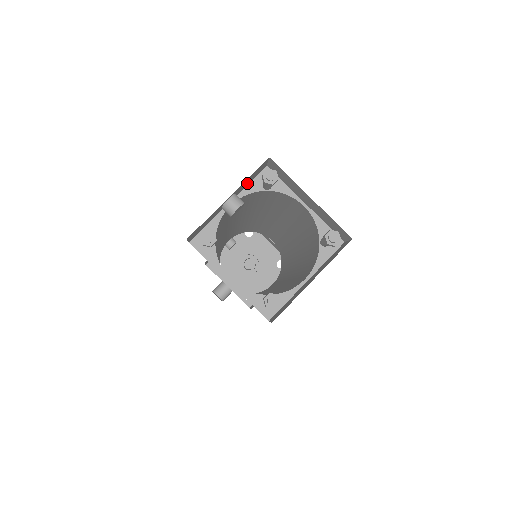
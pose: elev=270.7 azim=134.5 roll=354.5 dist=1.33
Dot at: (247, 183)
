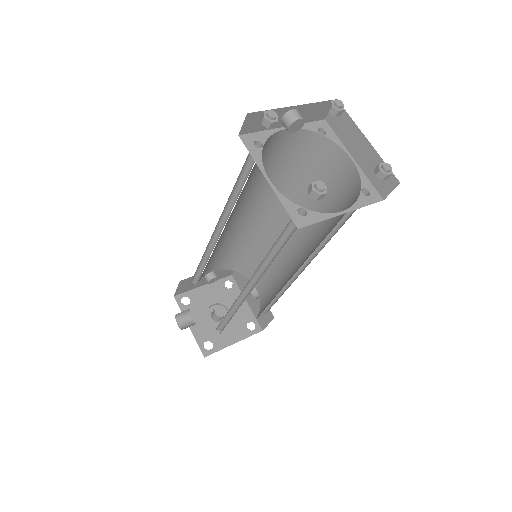
Dot at: (307, 118)
